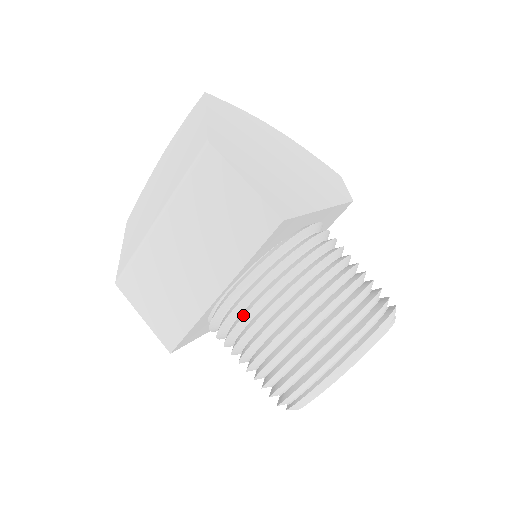
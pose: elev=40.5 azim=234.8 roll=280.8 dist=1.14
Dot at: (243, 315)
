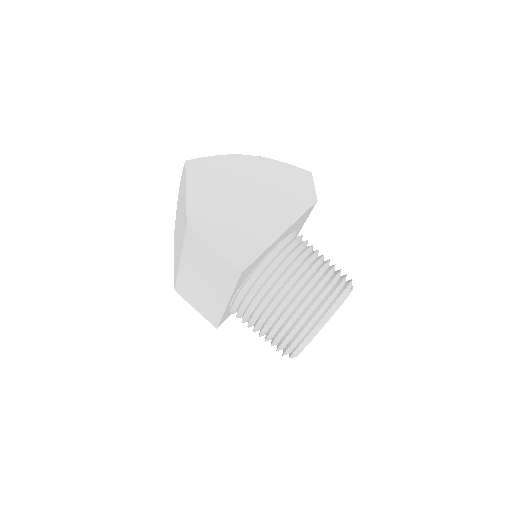
Dot at: (243, 315)
